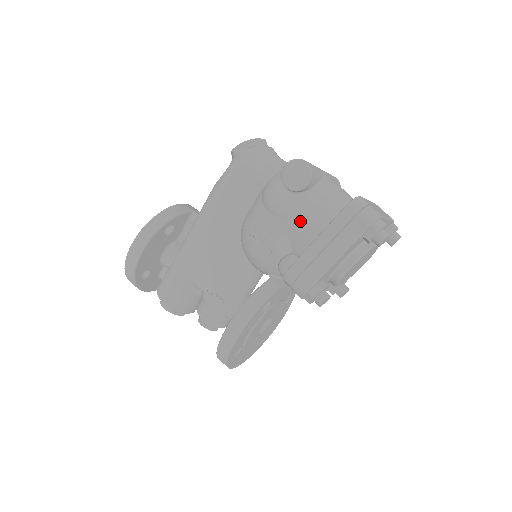
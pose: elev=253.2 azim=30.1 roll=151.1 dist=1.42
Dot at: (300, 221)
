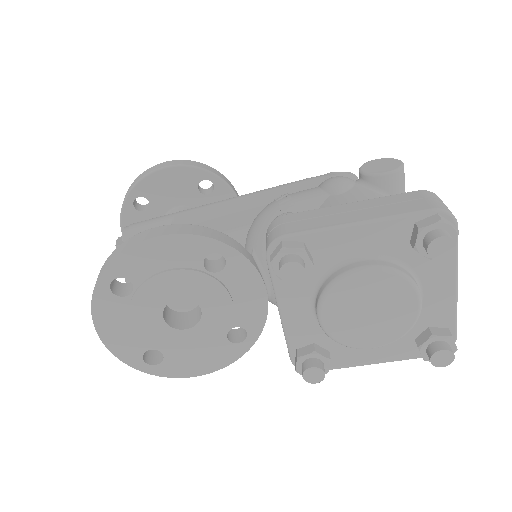
Dot at: (346, 199)
